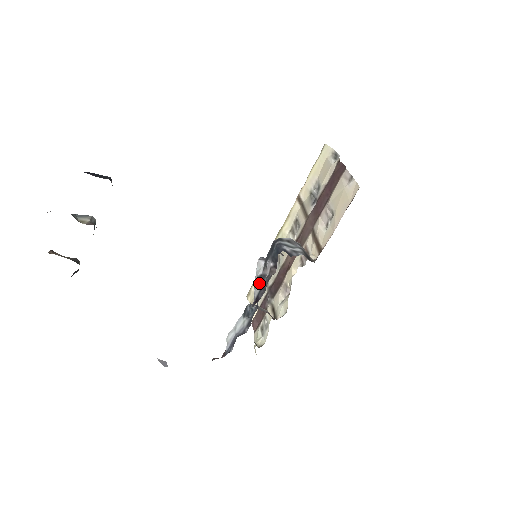
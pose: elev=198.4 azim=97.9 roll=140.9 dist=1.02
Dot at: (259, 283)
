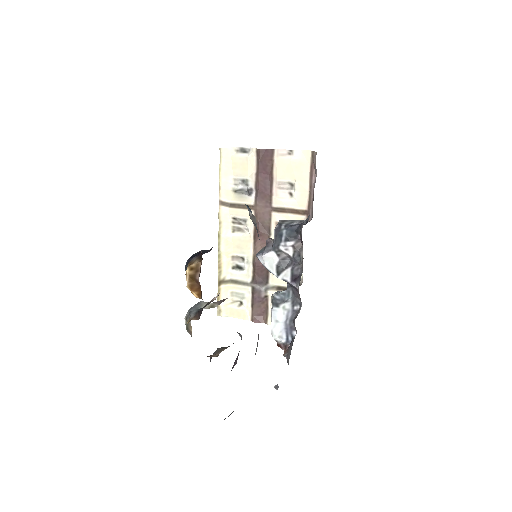
Dot at: (283, 268)
